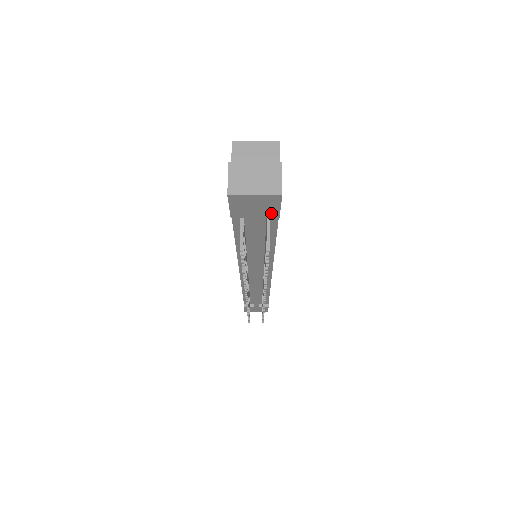
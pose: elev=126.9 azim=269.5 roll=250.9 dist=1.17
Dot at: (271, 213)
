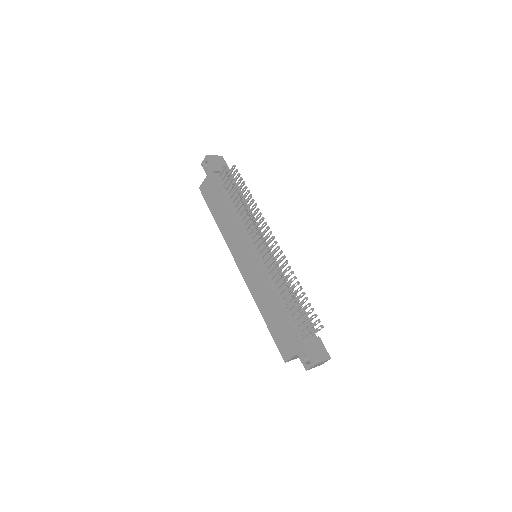
Dot at: (226, 168)
